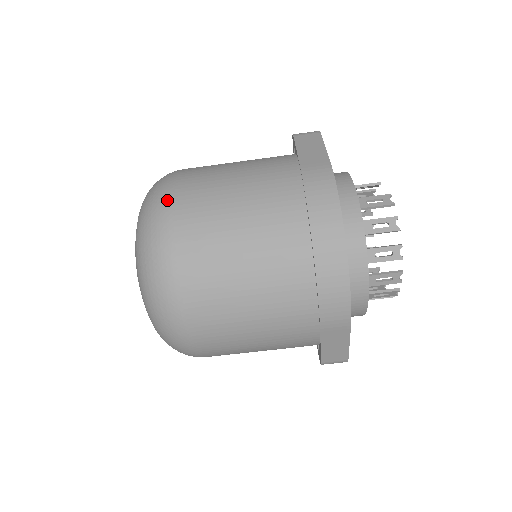
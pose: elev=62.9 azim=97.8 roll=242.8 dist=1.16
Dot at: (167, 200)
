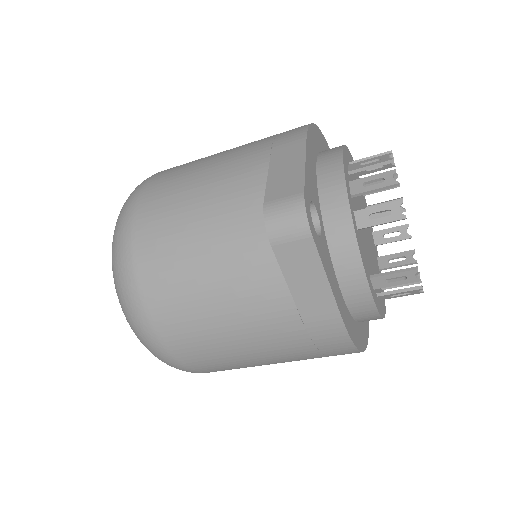
Dot at: (172, 360)
